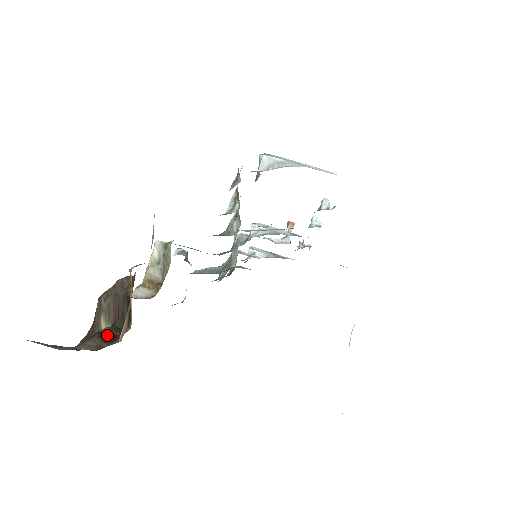
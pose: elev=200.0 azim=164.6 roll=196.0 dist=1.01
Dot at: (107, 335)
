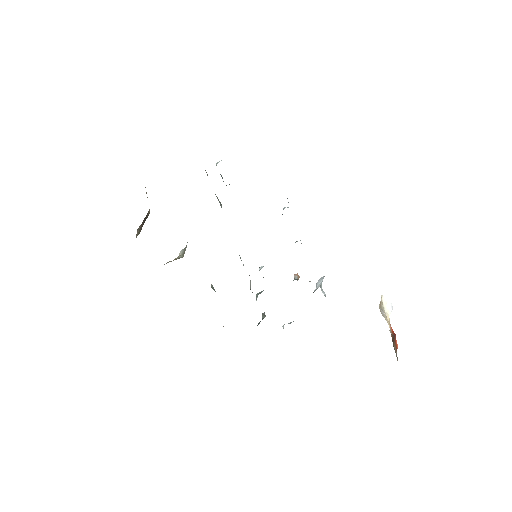
Dot at: occluded
